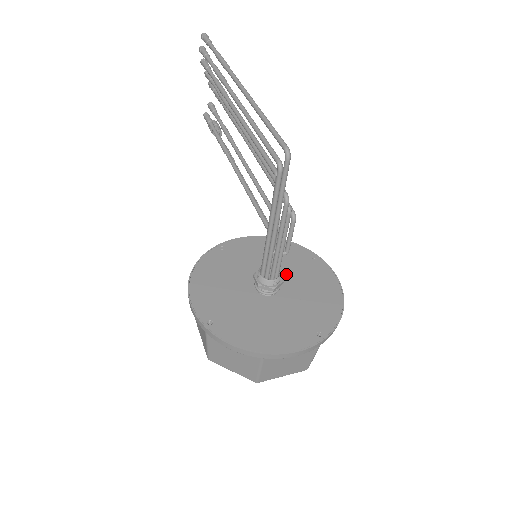
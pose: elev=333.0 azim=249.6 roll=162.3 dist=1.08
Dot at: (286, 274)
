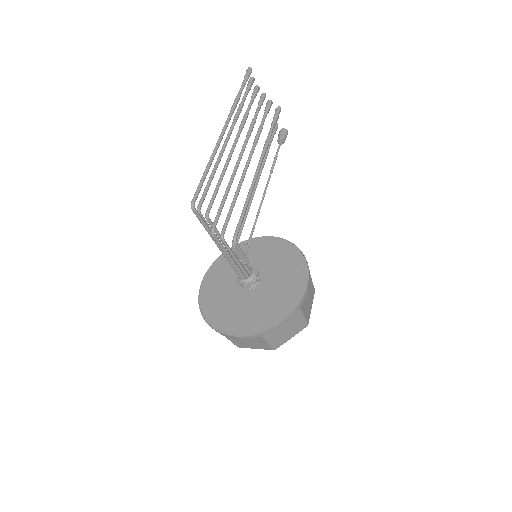
Dot at: (272, 275)
